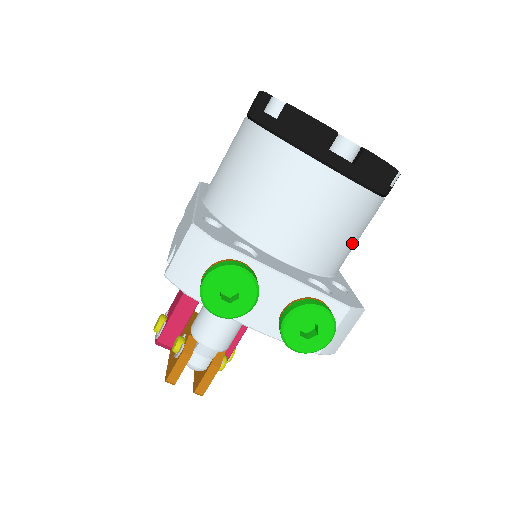
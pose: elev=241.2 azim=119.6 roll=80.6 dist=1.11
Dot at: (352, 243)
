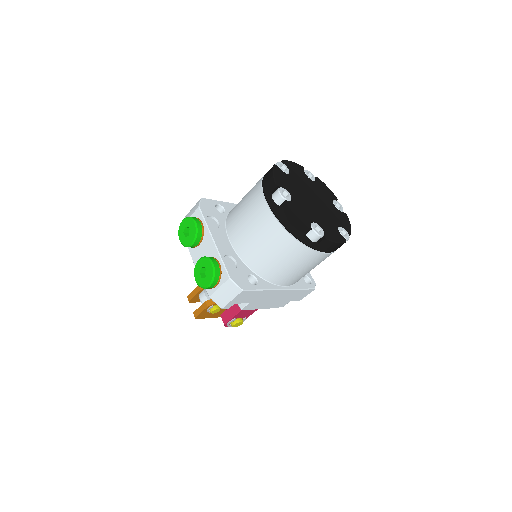
Dot at: (275, 261)
